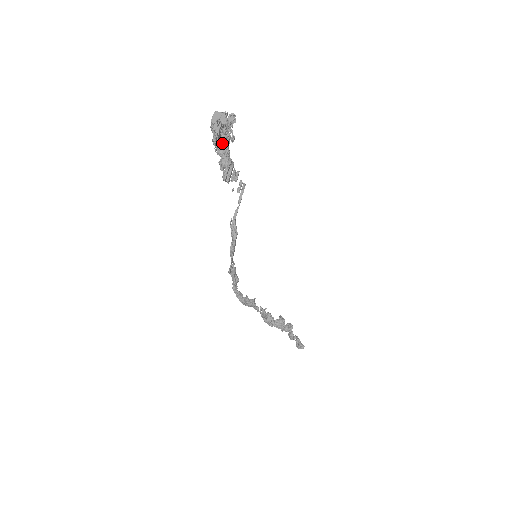
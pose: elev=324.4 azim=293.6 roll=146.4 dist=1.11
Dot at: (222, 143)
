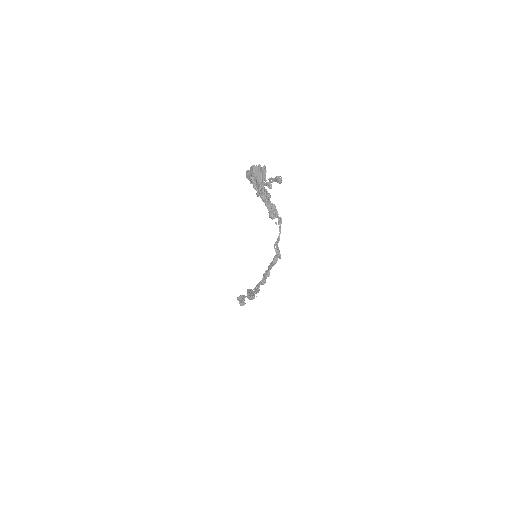
Dot at: (267, 192)
